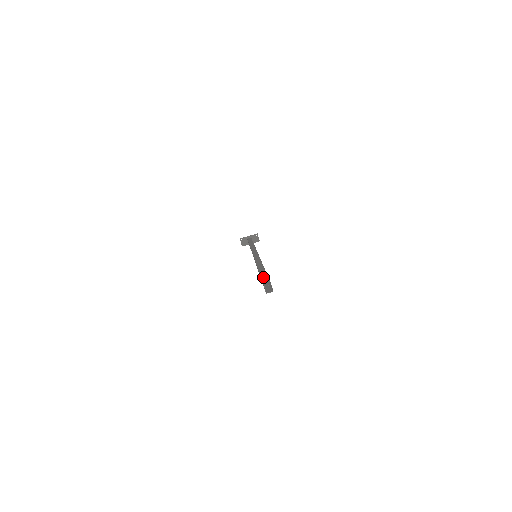
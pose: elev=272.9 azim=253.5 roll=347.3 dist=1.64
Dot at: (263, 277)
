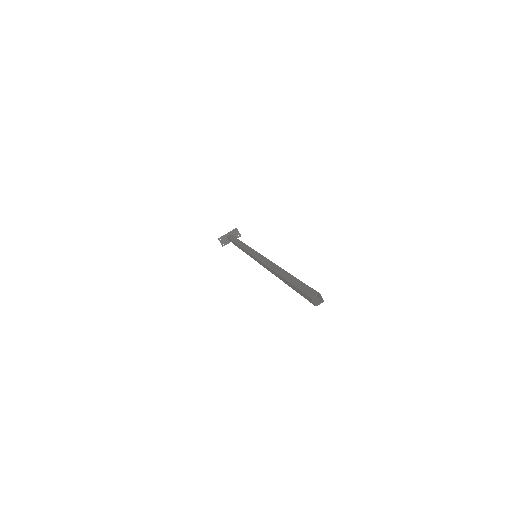
Dot at: (297, 284)
